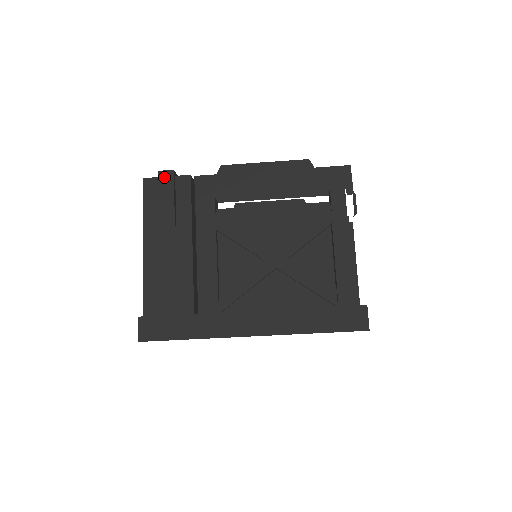
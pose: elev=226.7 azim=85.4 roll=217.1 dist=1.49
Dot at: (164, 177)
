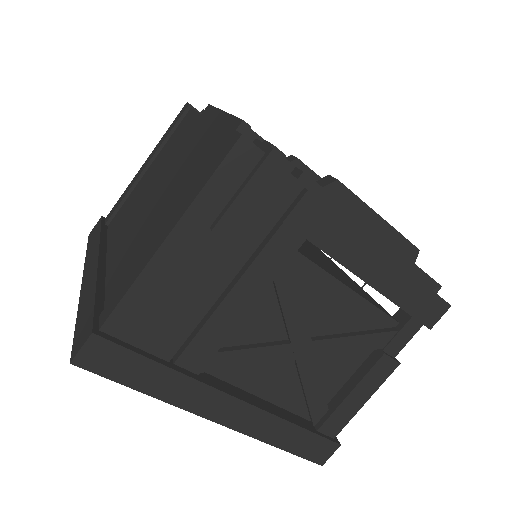
Dot at: (274, 165)
